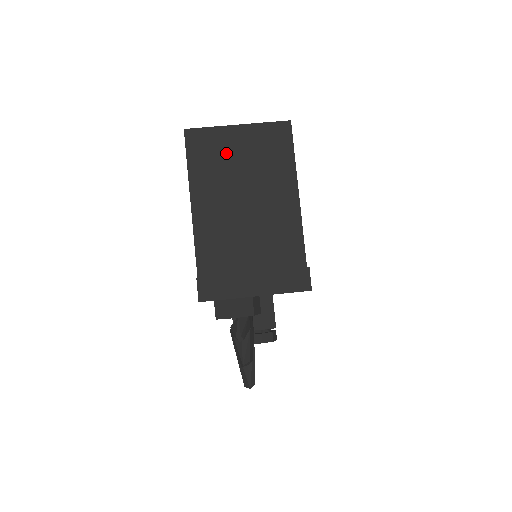
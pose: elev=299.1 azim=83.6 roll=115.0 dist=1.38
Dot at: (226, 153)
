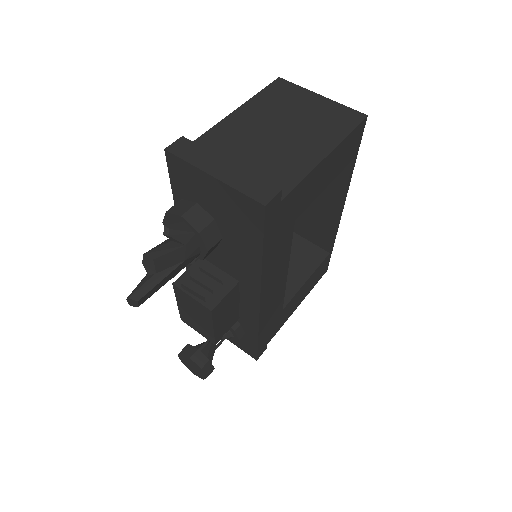
Dot at: (295, 103)
